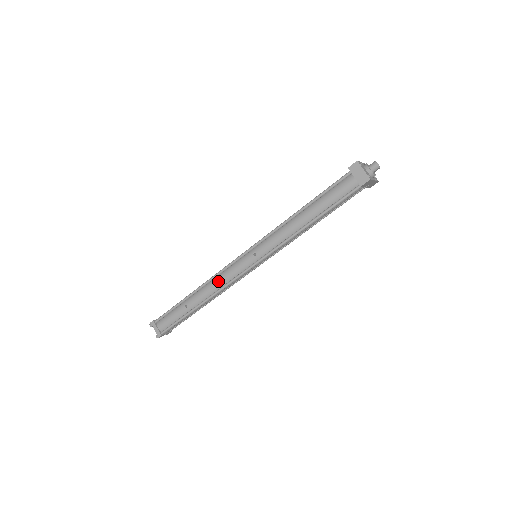
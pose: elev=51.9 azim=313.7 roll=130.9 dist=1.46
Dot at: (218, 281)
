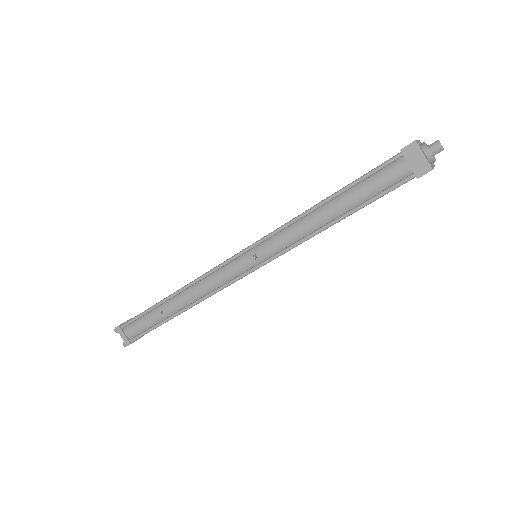
Dot at: (204, 285)
